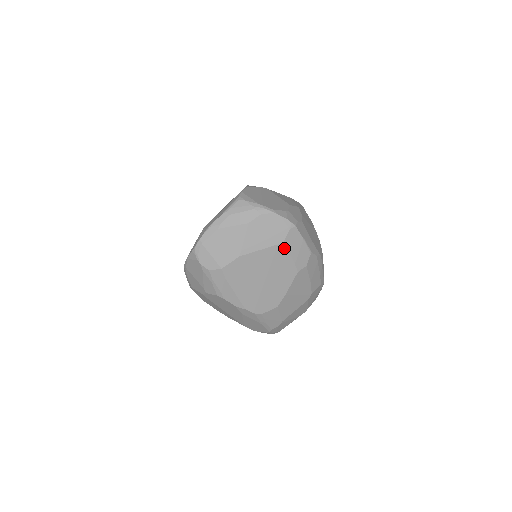
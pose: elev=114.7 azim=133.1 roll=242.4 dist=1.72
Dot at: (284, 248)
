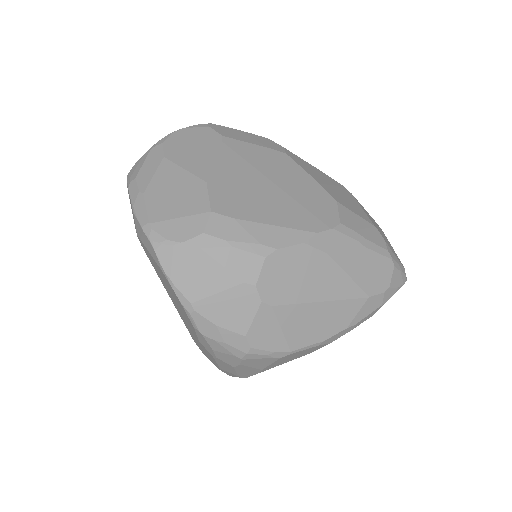
Dot at: (234, 142)
